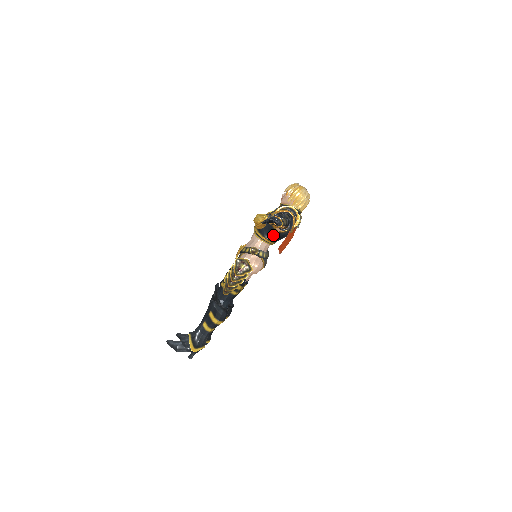
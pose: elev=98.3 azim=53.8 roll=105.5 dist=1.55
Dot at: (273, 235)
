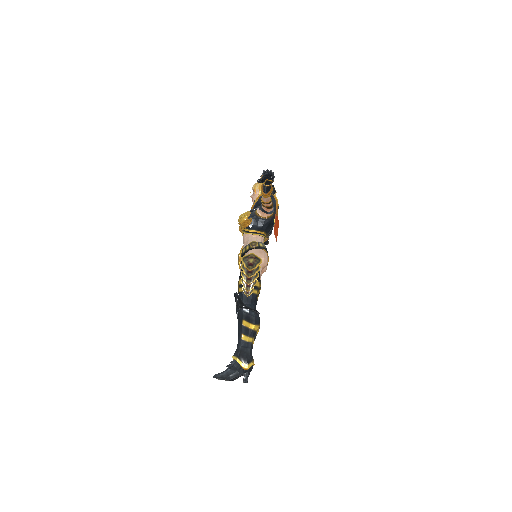
Dot at: (263, 224)
